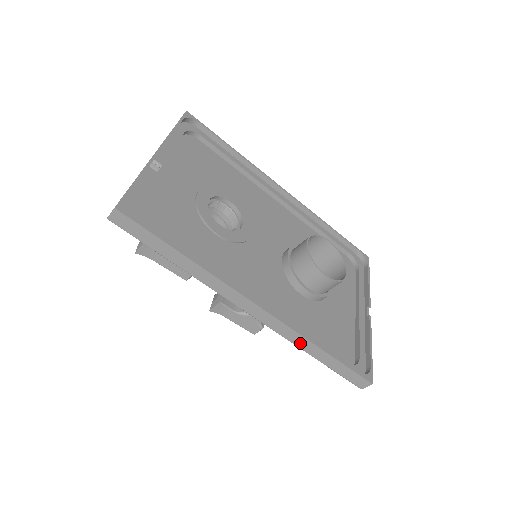
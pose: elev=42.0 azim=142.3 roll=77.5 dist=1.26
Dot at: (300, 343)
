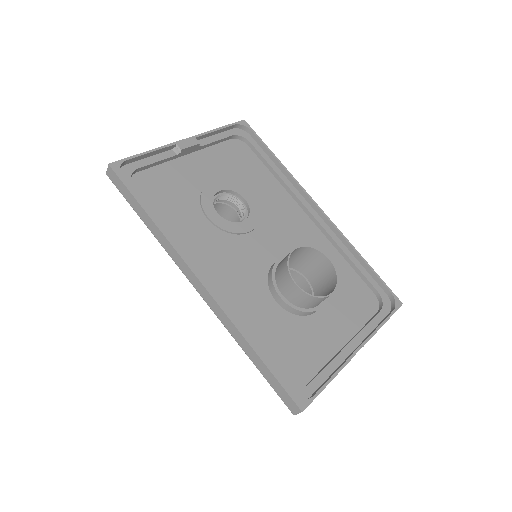
Dot at: (235, 335)
